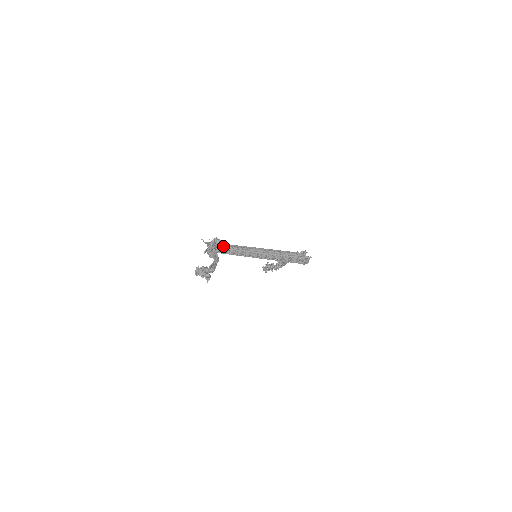
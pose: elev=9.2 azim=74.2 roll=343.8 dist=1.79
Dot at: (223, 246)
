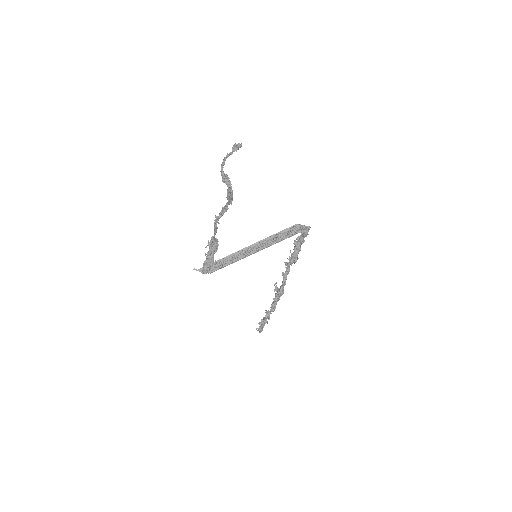
Dot at: (219, 263)
